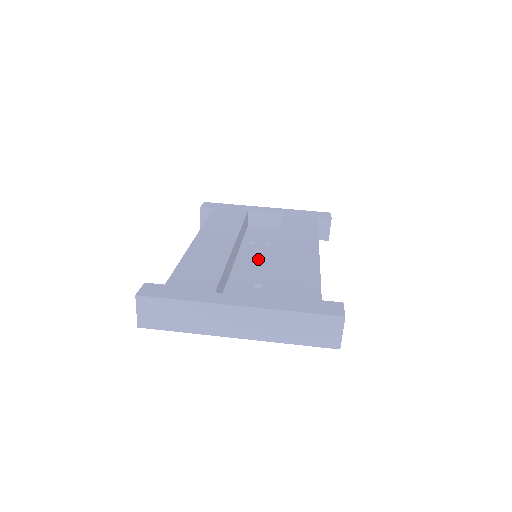
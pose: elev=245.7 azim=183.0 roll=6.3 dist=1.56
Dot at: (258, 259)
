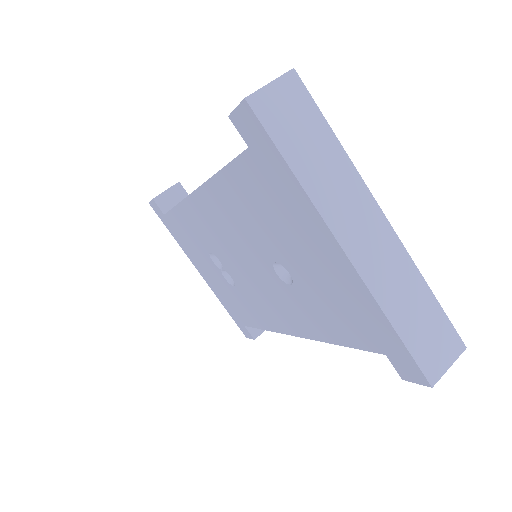
Dot at: occluded
